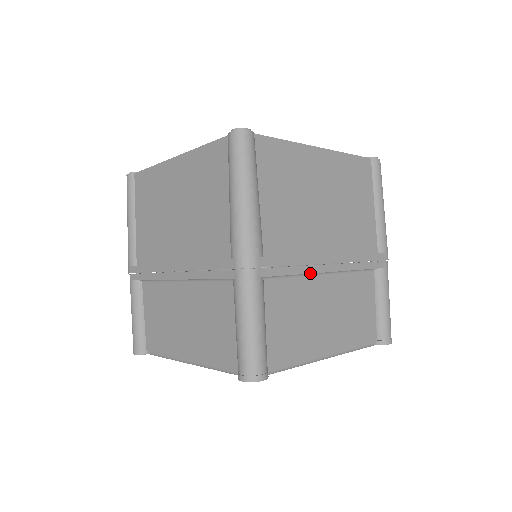
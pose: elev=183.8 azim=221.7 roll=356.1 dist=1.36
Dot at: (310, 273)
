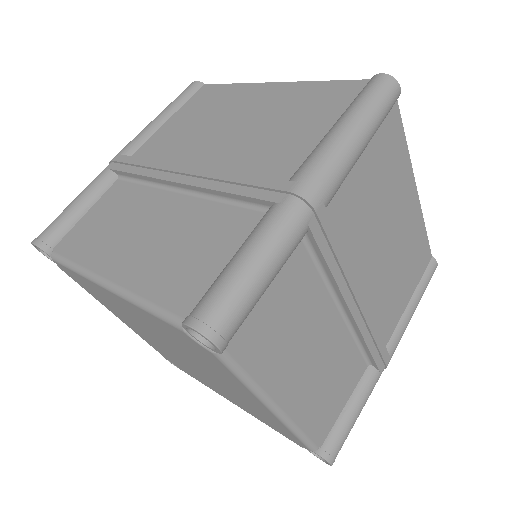
Dot at: (339, 288)
